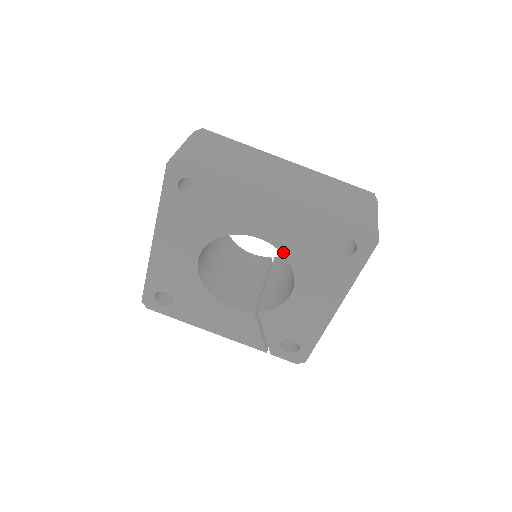
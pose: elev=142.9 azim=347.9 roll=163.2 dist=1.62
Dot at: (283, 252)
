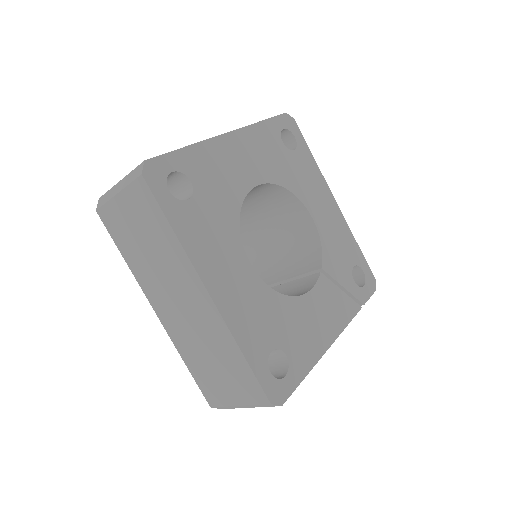
Dot at: (276, 183)
